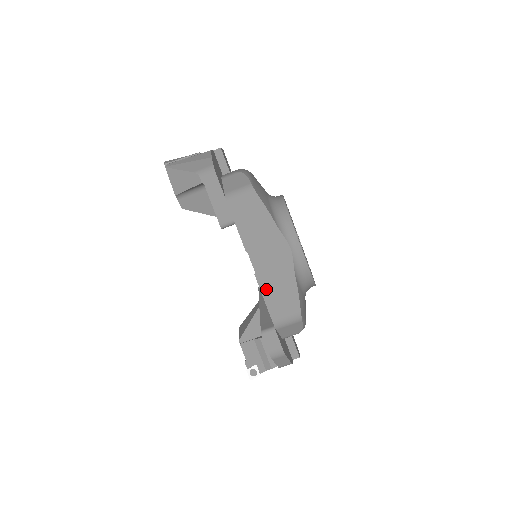
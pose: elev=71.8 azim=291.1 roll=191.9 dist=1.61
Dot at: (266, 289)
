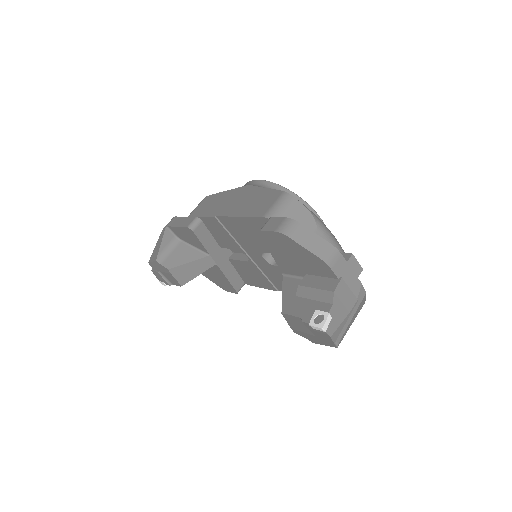
Dot at: (243, 212)
